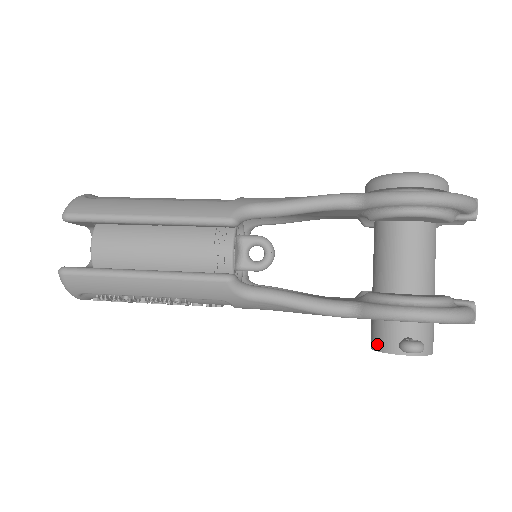
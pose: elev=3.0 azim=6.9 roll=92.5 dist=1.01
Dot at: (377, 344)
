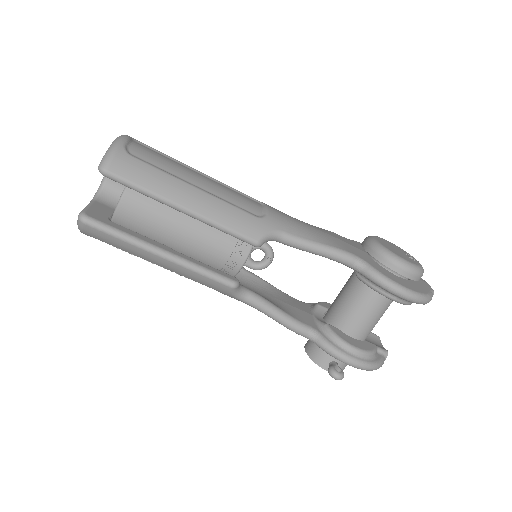
Dot at: (312, 354)
